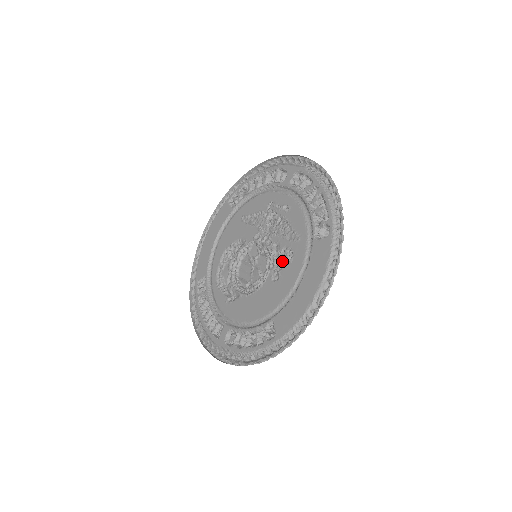
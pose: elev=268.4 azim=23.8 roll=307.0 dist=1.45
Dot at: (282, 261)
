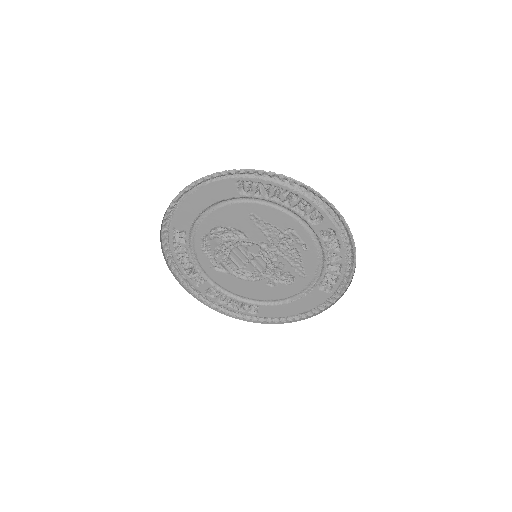
Dot at: (282, 278)
